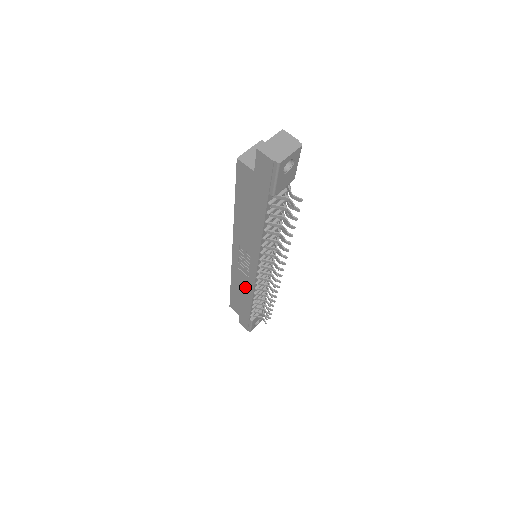
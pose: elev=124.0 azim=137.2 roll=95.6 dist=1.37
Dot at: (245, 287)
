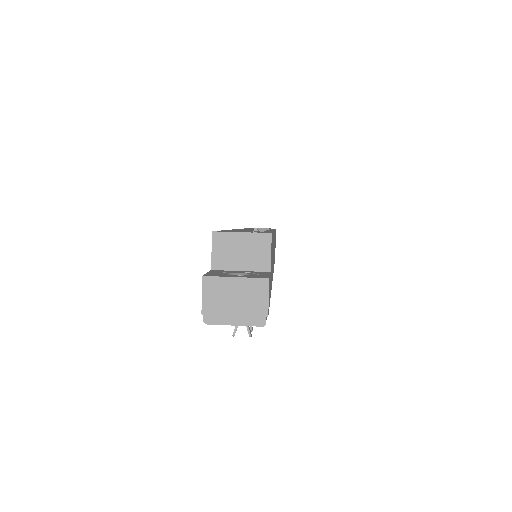
Dot at: occluded
